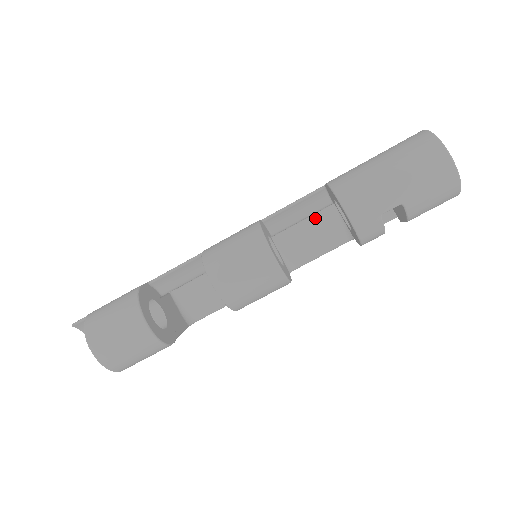
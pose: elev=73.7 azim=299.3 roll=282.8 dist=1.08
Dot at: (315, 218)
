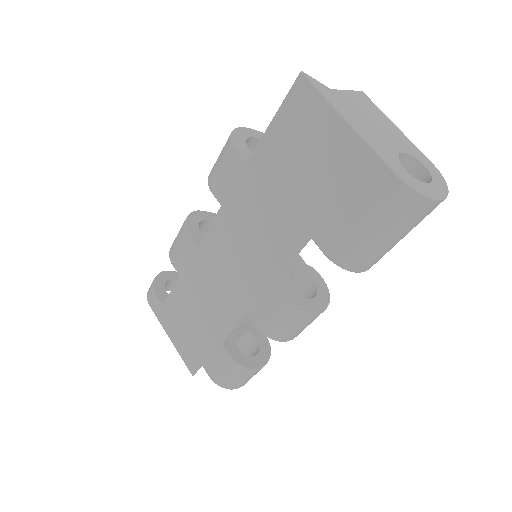
Dot at: occluded
